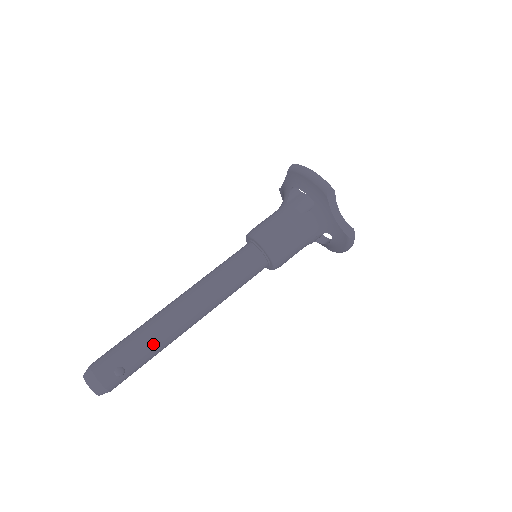
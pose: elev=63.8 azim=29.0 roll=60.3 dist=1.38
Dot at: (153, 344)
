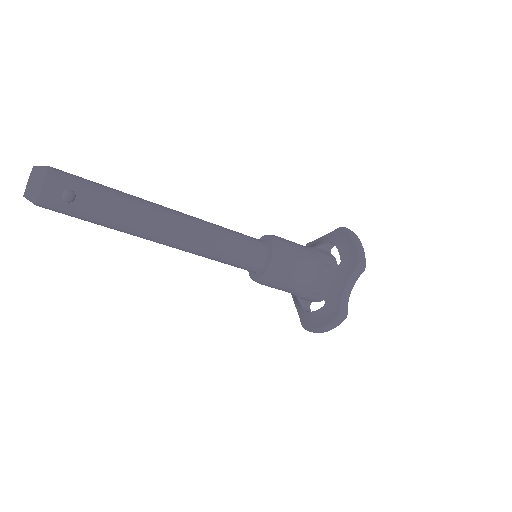
Dot at: (119, 211)
